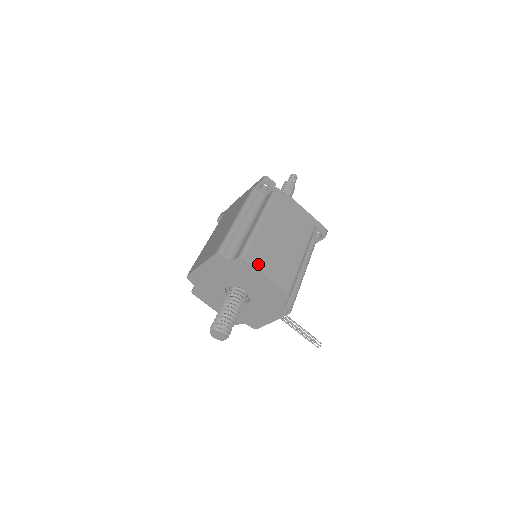
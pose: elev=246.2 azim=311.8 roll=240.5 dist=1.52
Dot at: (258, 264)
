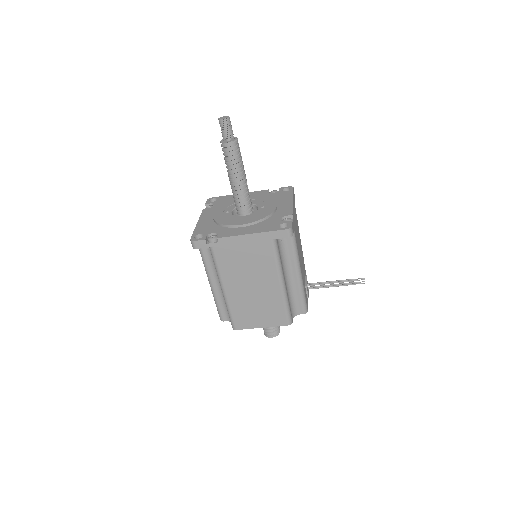
Dot at: (248, 324)
